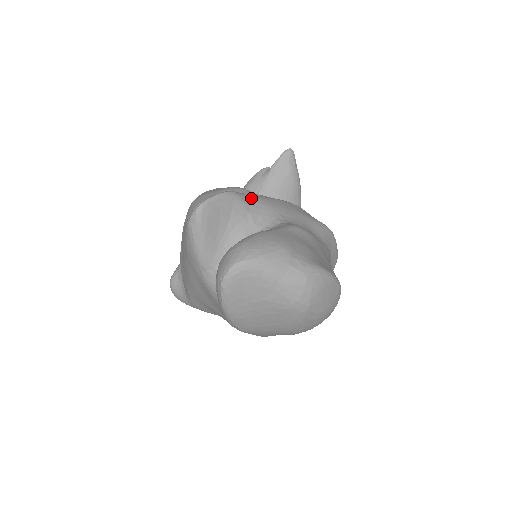
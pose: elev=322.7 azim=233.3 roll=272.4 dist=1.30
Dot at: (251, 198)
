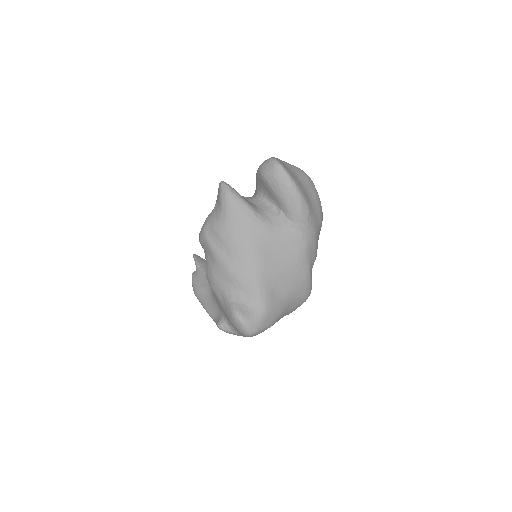
Dot at: occluded
